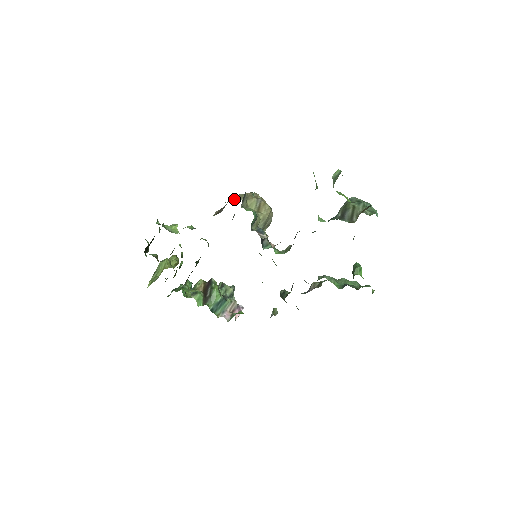
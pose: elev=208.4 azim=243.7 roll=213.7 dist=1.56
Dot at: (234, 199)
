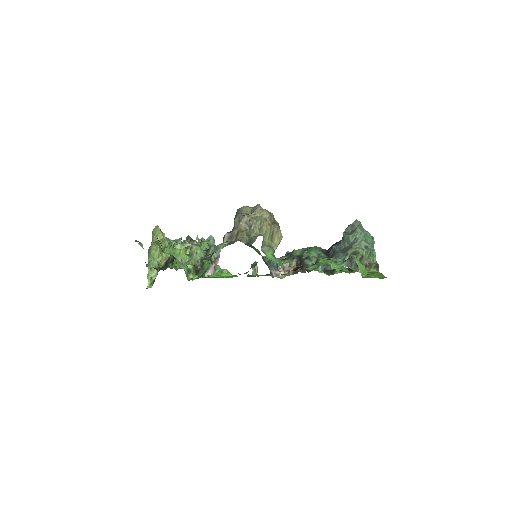
Dot at: (248, 227)
